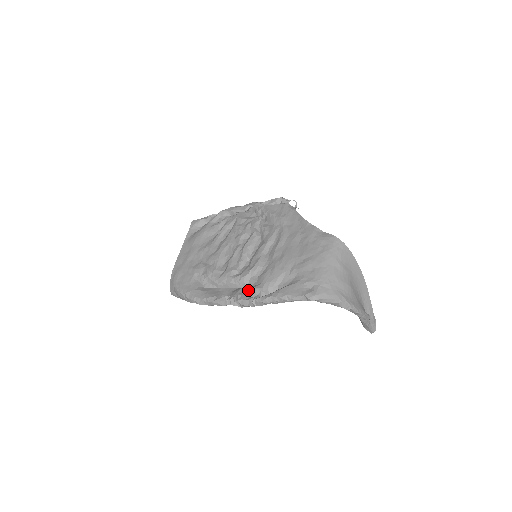
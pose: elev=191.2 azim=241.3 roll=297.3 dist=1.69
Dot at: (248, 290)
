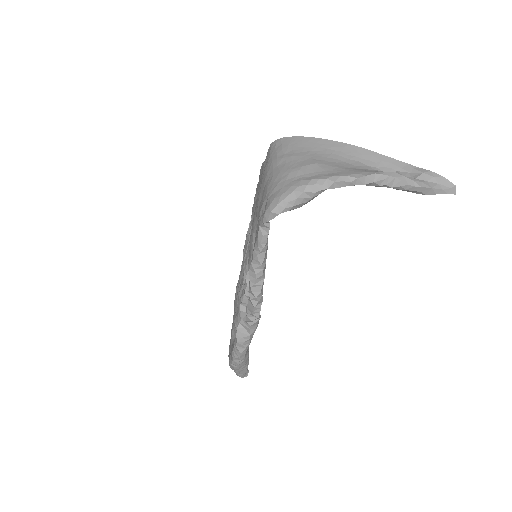
Dot at: (244, 291)
